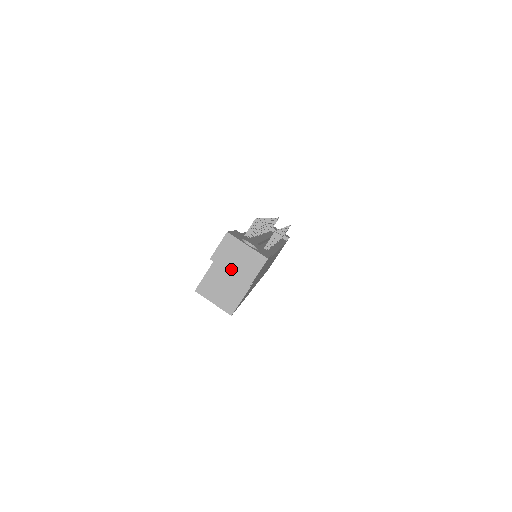
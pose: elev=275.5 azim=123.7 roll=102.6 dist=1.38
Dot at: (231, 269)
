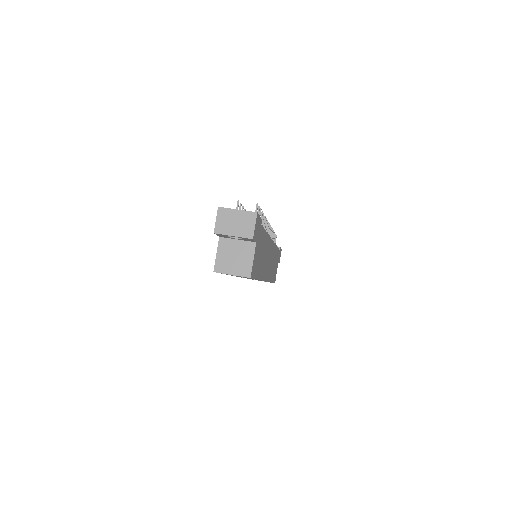
Dot at: (233, 233)
